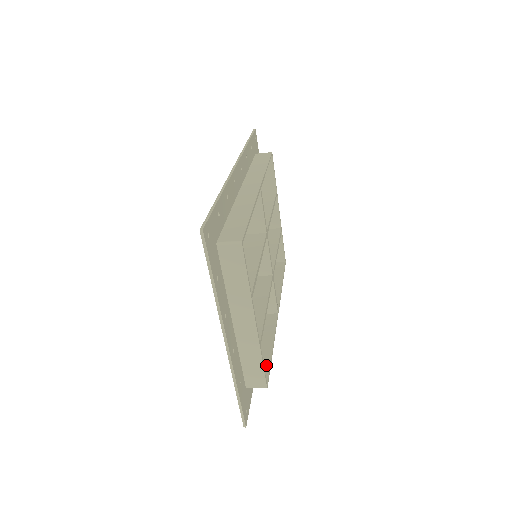
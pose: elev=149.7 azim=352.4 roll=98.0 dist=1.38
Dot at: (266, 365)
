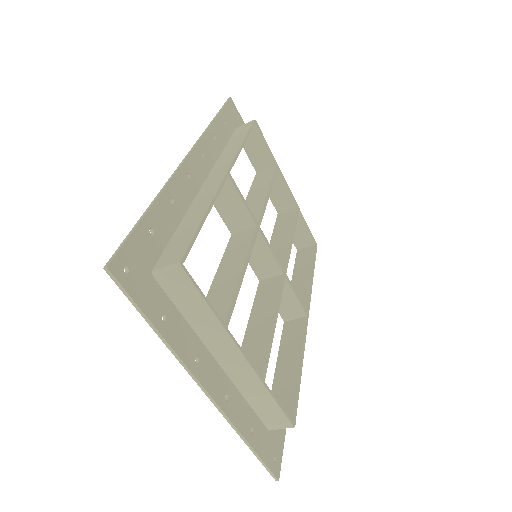
Dot at: (292, 393)
